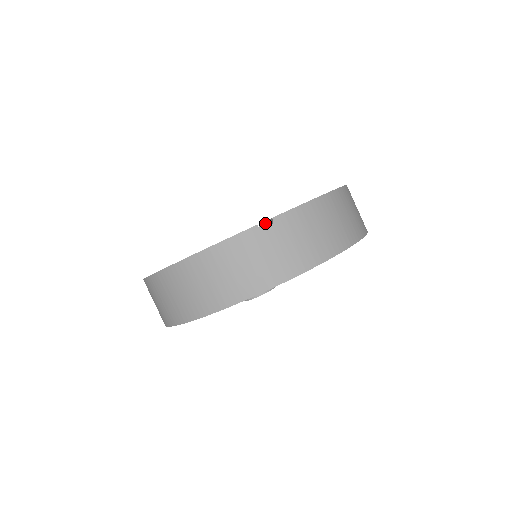
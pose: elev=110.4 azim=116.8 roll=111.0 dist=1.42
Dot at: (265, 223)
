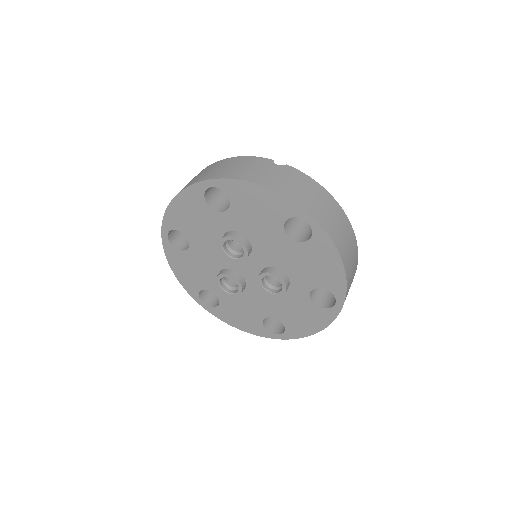
Dot at: occluded
